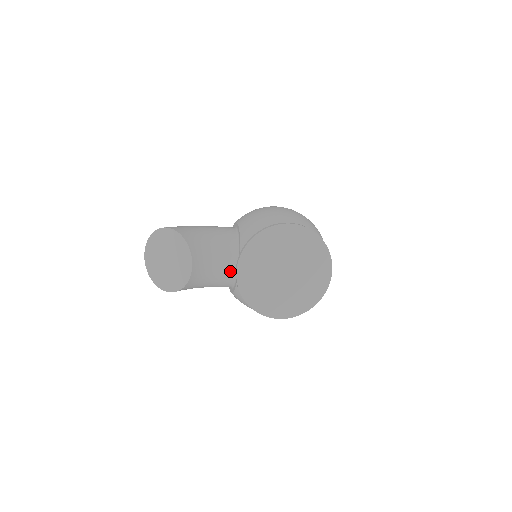
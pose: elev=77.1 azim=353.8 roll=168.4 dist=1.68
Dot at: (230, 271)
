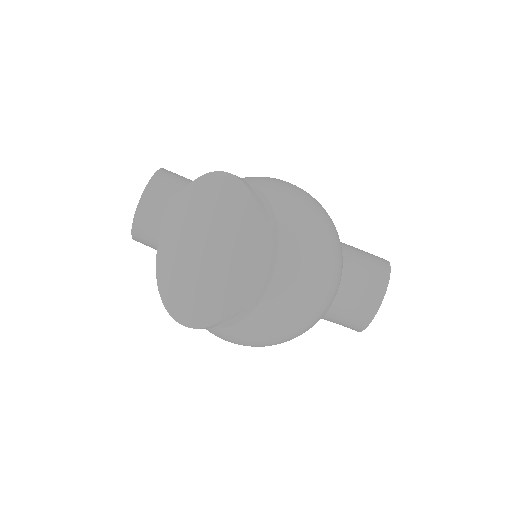
Dot at: occluded
